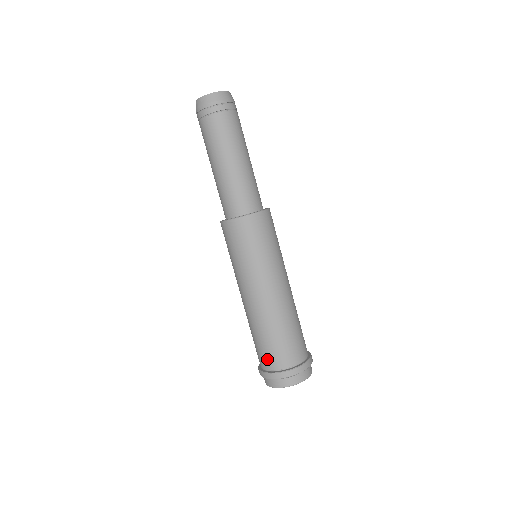
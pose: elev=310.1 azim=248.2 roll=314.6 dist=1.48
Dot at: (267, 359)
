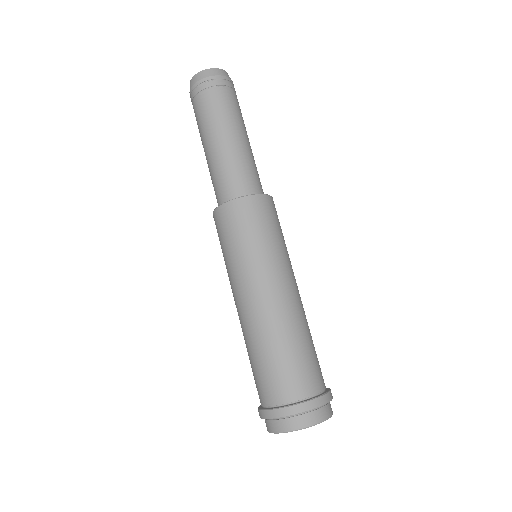
Dot at: (297, 382)
